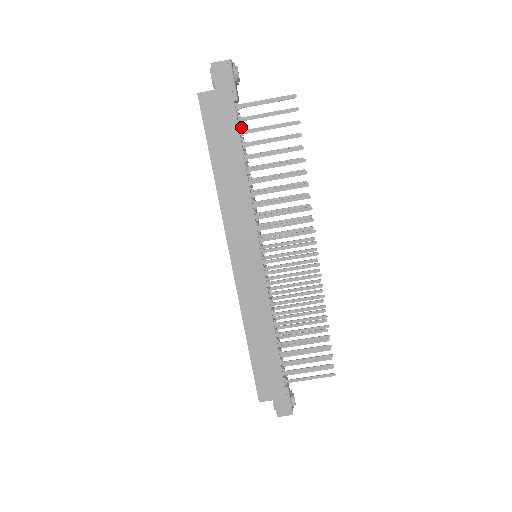
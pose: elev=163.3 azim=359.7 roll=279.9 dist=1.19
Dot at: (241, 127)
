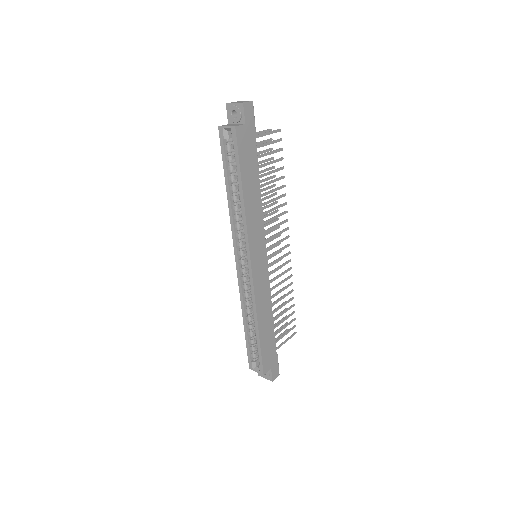
Dot at: occluded
